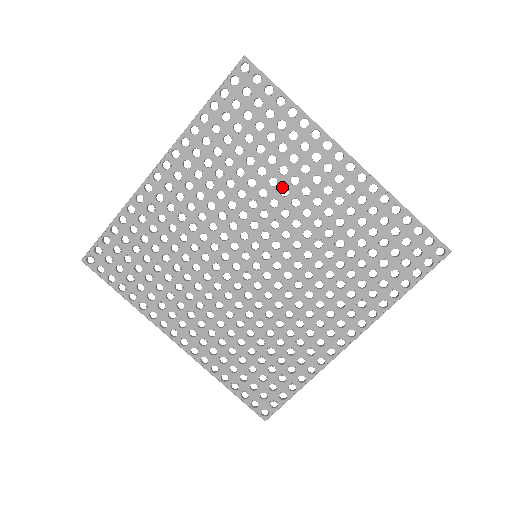
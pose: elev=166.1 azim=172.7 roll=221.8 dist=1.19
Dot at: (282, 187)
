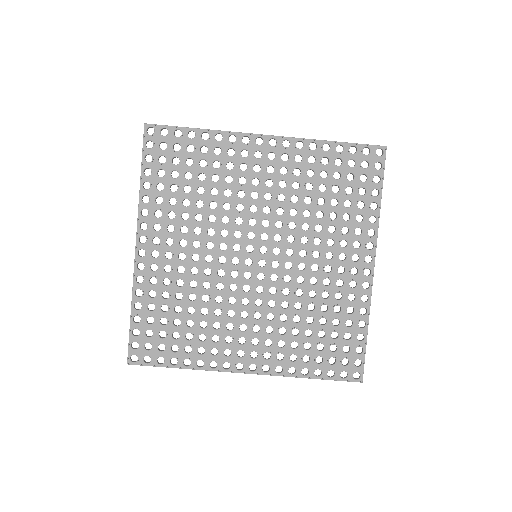
Dot at: (237, 192)
